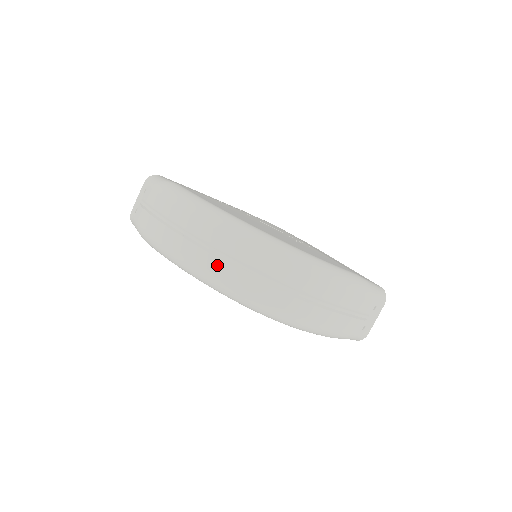
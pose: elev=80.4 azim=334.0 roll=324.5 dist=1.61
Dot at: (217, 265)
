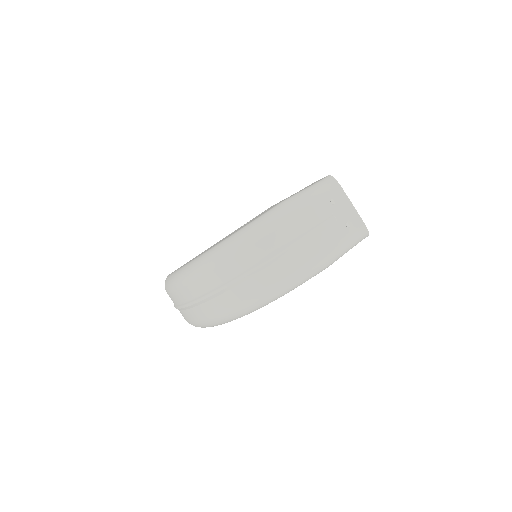
Dot at: (198, 312)
